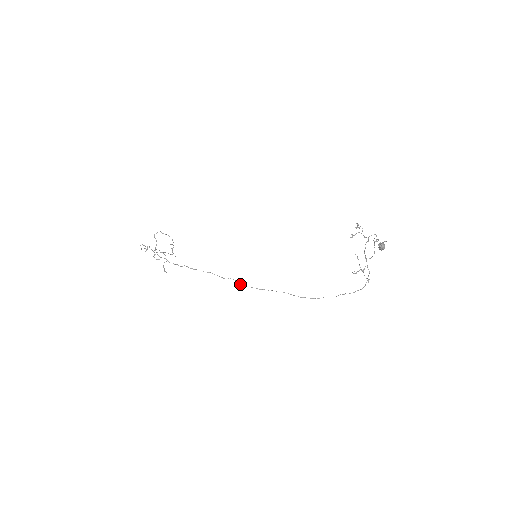
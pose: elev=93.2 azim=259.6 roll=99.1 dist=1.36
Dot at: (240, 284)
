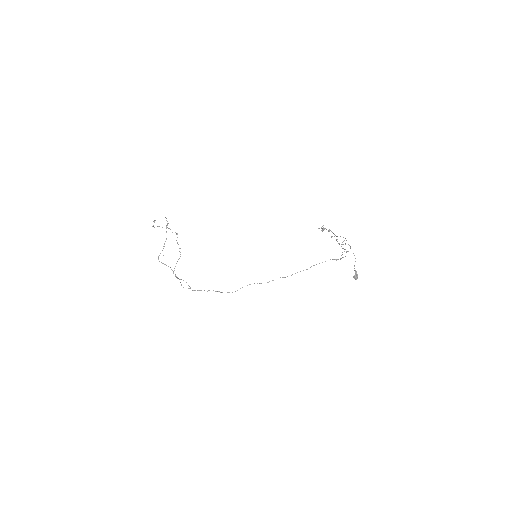
Dot at: occluded
